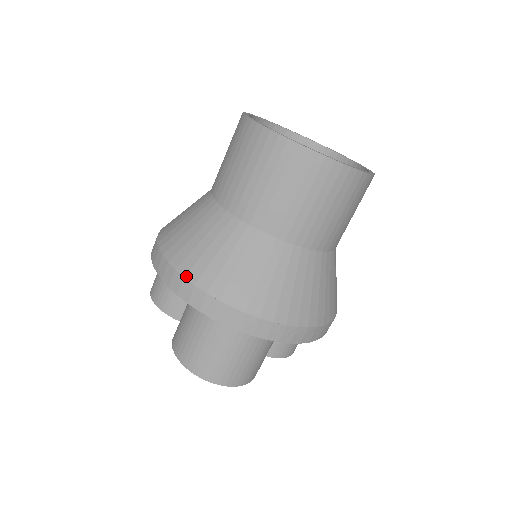
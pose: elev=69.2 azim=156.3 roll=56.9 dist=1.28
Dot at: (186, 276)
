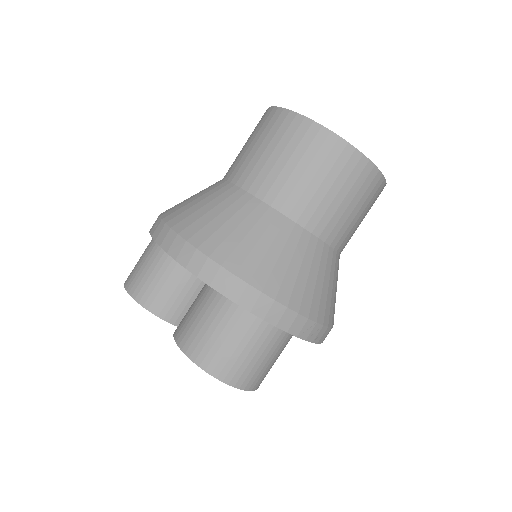
Dot at: (223, 264)
